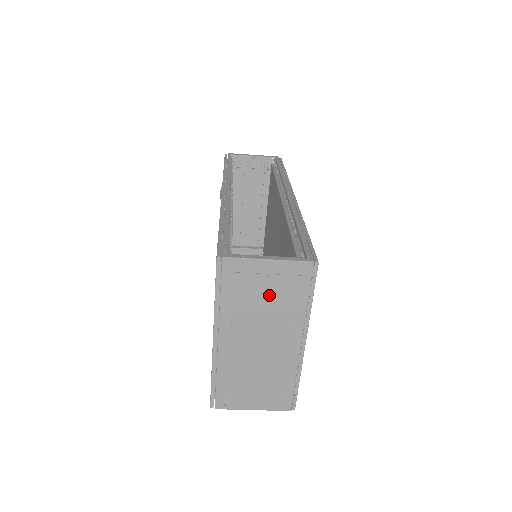
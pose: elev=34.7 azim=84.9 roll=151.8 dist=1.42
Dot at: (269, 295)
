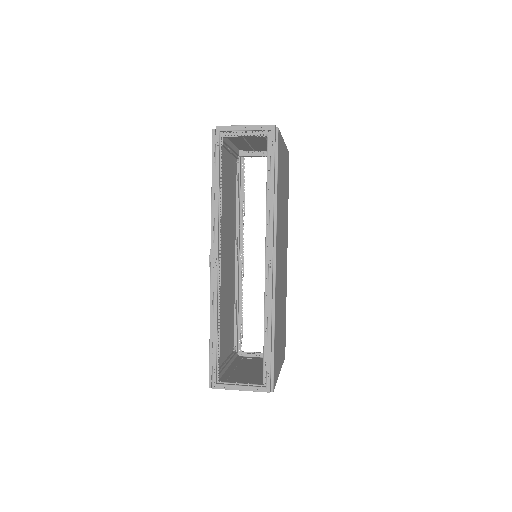
Dot at: occluded
